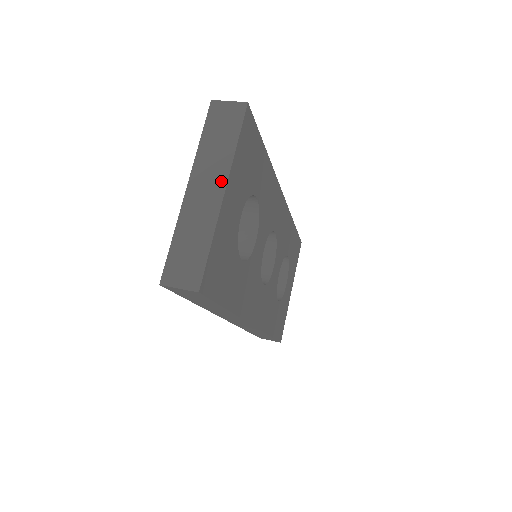
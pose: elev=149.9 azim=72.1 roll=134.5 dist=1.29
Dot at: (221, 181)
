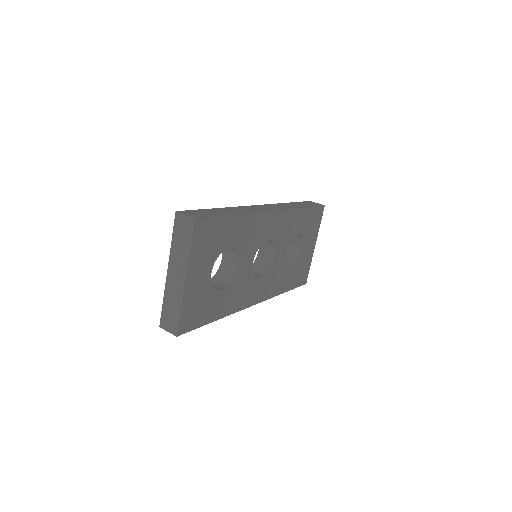
Dot at: (183, 272)
